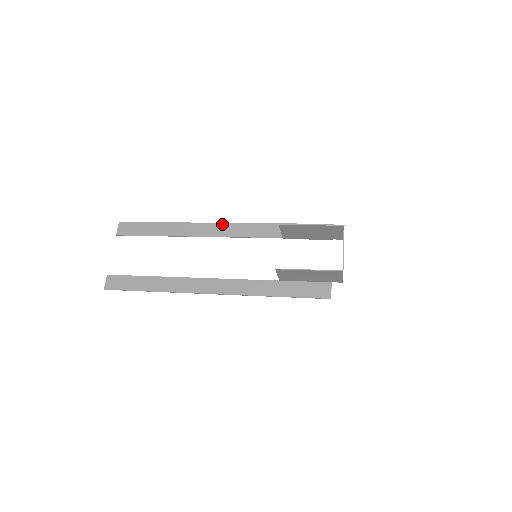
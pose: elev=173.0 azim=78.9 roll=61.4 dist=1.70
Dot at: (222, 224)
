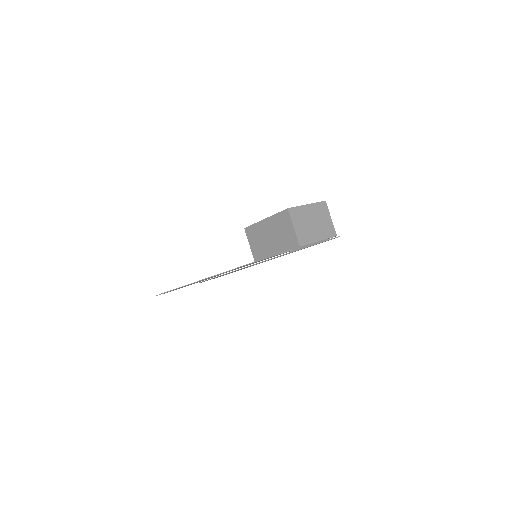
Dot at: (262, 262)
